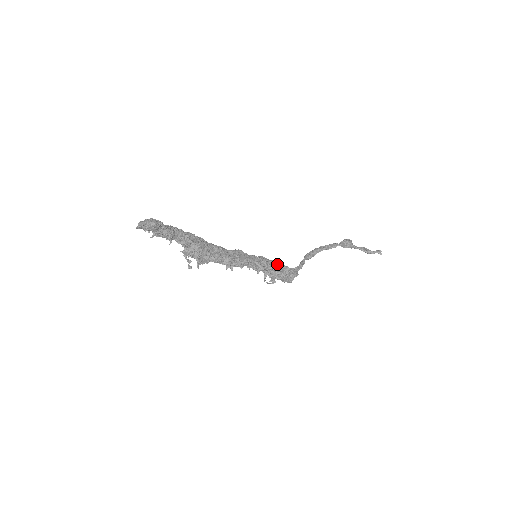
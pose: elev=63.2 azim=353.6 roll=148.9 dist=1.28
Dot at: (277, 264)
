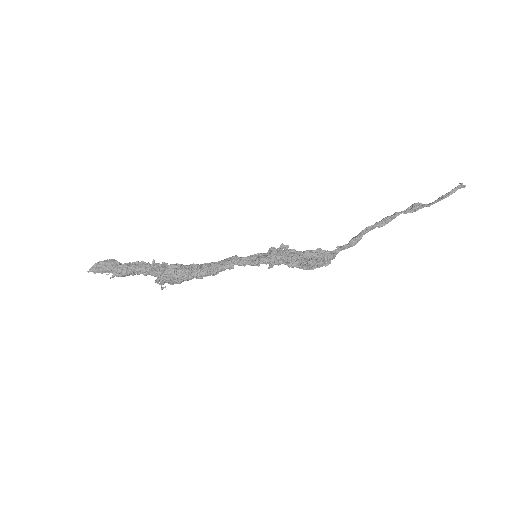
Dot at: (286, 251)
